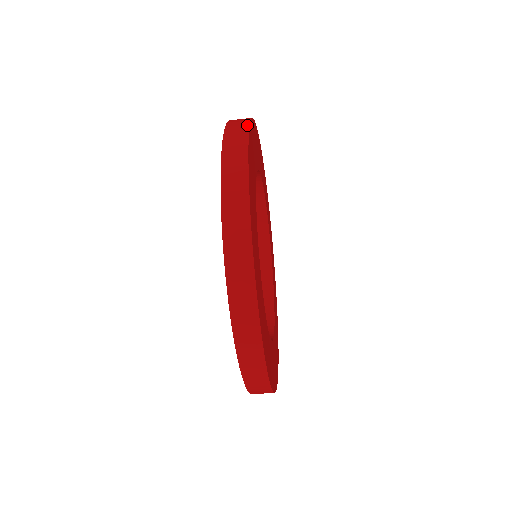
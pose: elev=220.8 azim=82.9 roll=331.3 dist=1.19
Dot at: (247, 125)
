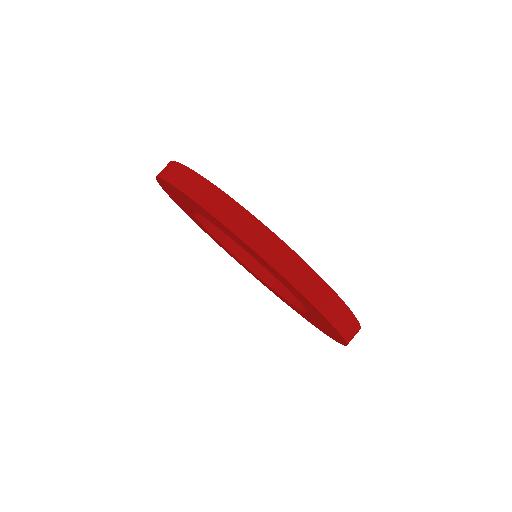
Dot at: occluded
